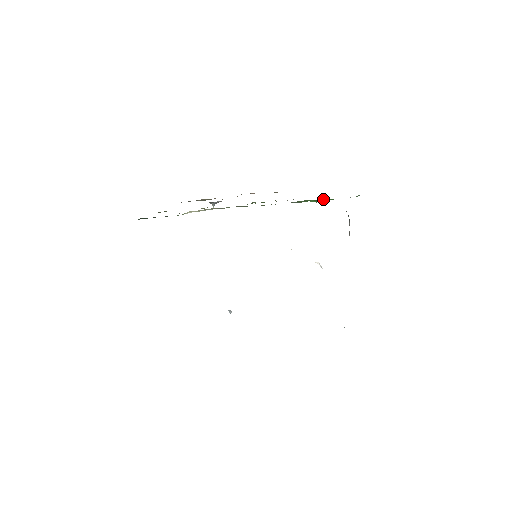
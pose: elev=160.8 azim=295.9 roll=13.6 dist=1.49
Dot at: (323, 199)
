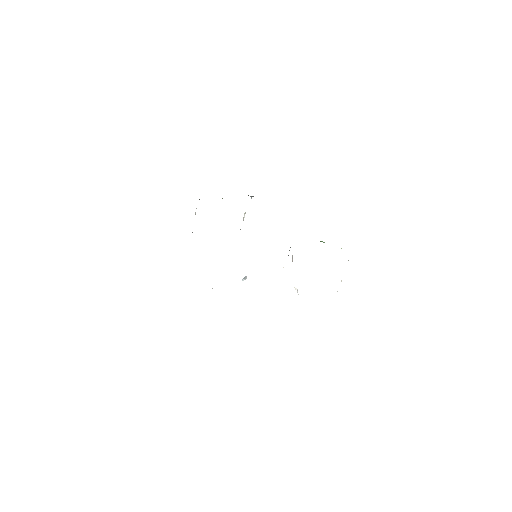
Dot at: occluded
